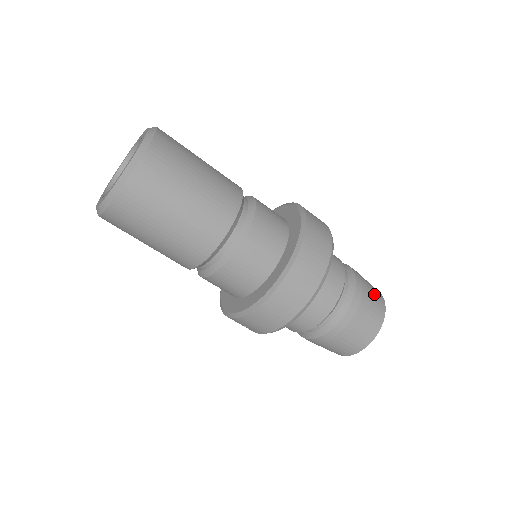
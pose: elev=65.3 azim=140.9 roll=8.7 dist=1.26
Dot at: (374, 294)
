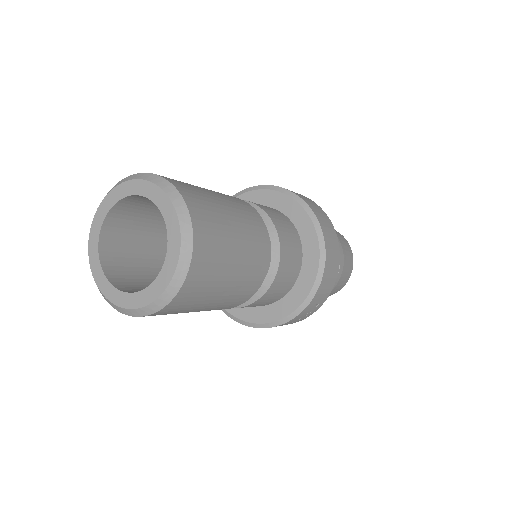
Dot at: occluded
